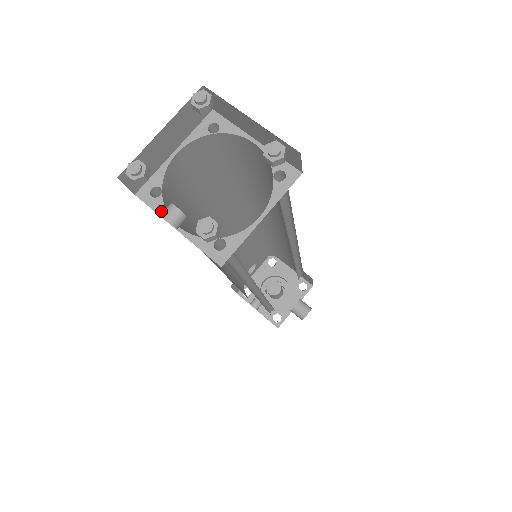
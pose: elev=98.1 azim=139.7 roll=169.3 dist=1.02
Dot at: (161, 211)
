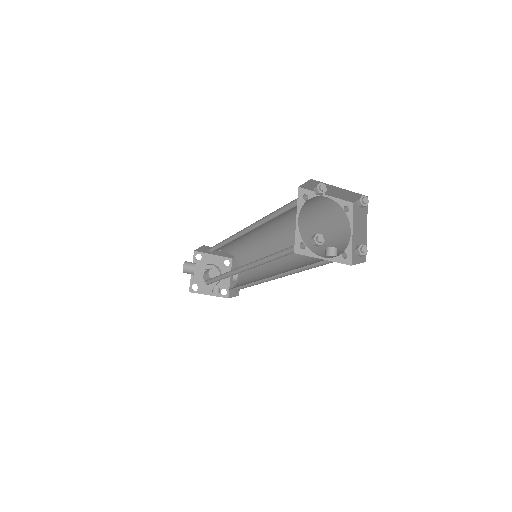
Dot at: (311, 254)
